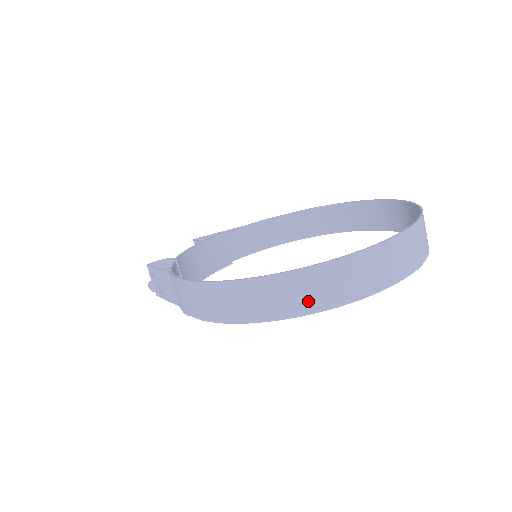
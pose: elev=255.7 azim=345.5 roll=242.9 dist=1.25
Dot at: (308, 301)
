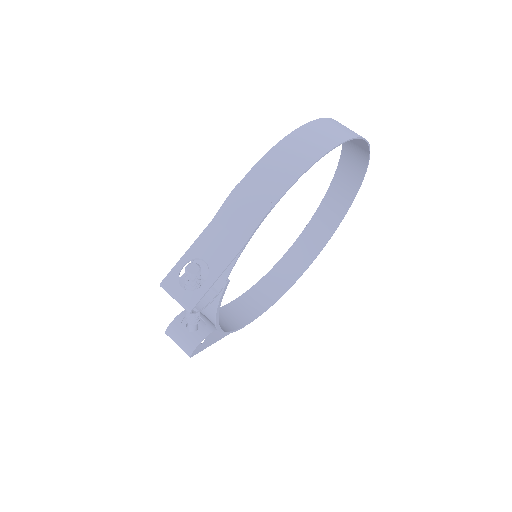
Dot at: (347, 132)
